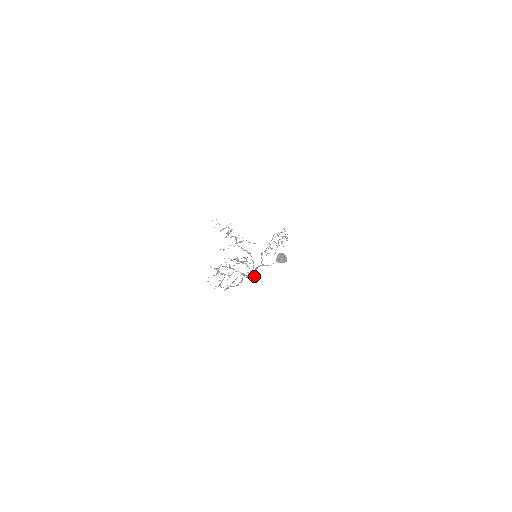
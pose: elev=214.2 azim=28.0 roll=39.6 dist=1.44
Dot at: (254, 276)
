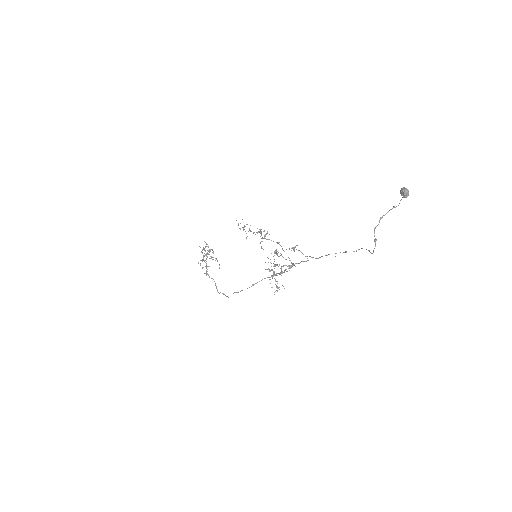
Dot at: occluded
